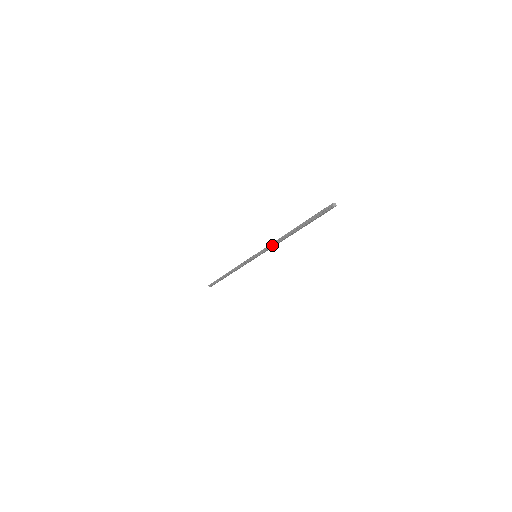
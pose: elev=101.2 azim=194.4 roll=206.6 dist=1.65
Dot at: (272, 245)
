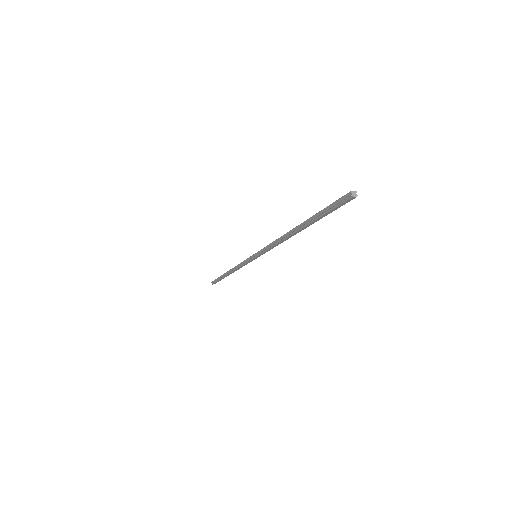
Dot at: (272, 245)
